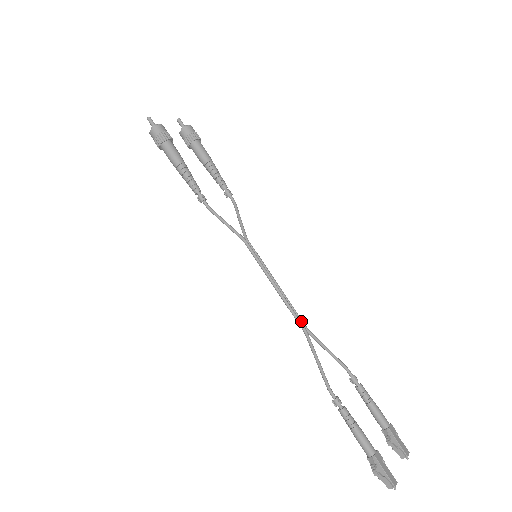
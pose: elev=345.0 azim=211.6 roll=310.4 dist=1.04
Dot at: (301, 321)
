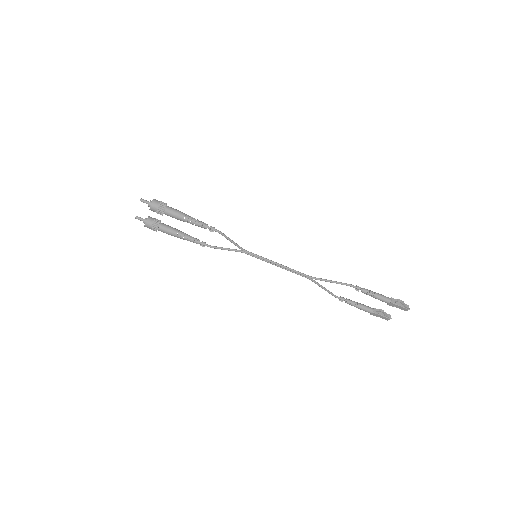
Dot at: (304, 275)
